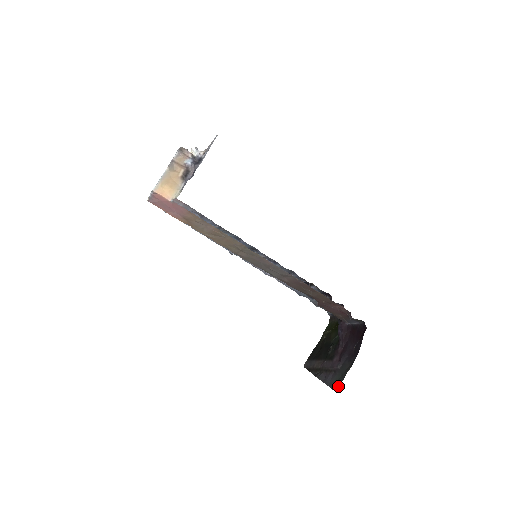
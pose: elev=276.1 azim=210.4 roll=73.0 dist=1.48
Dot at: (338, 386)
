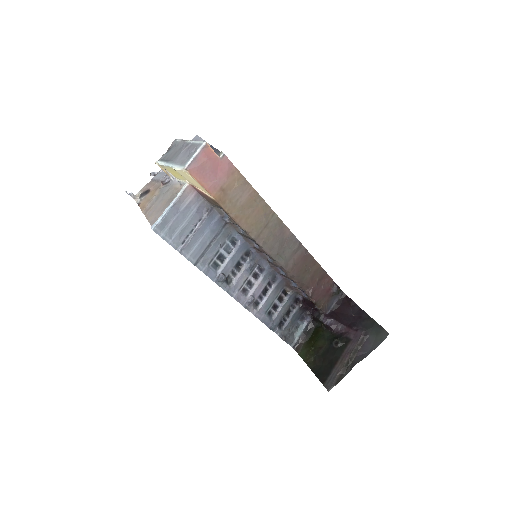
Dot at: (384, 332)
